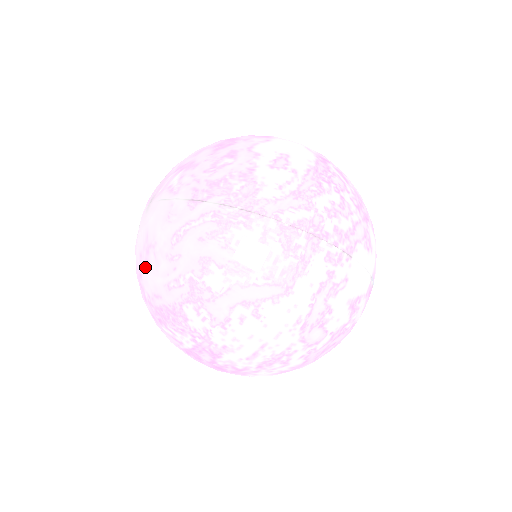
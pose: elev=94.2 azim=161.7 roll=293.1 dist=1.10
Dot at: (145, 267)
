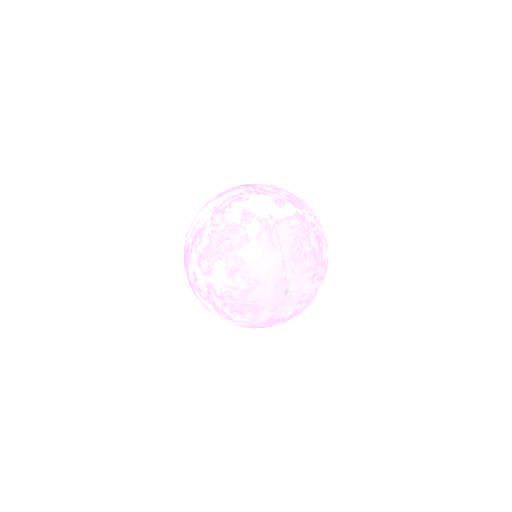
Dot at: occluded
